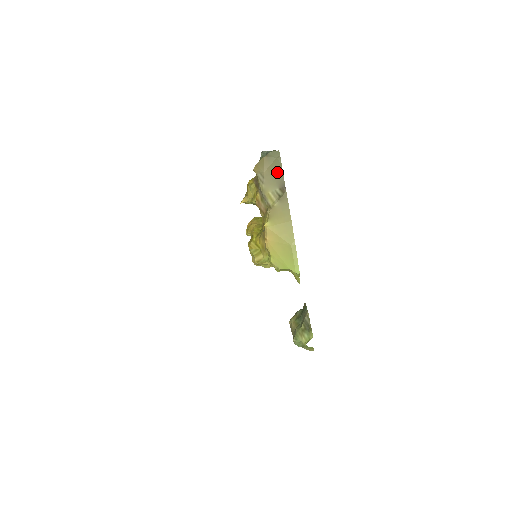
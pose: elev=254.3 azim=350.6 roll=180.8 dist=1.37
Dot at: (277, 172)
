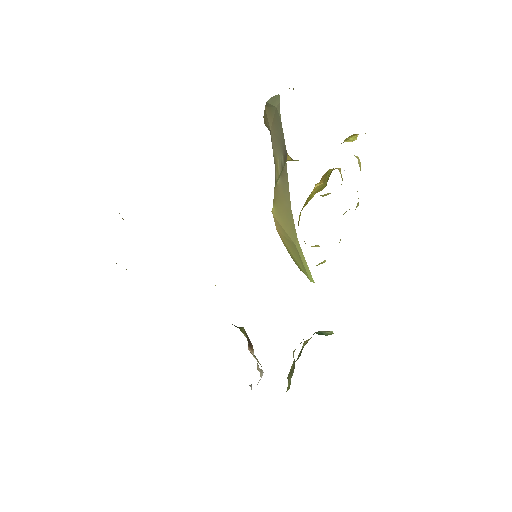
Dot at: (279, 130)
